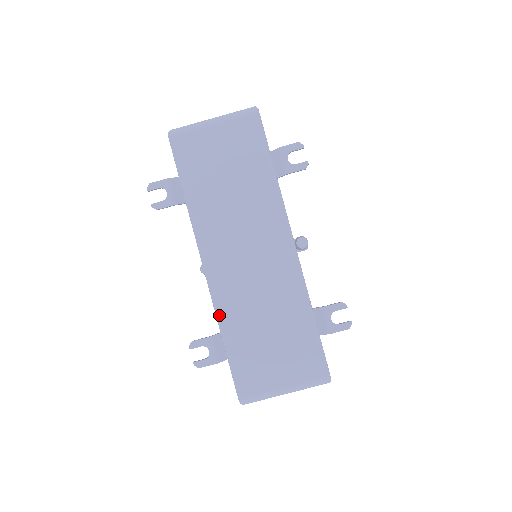
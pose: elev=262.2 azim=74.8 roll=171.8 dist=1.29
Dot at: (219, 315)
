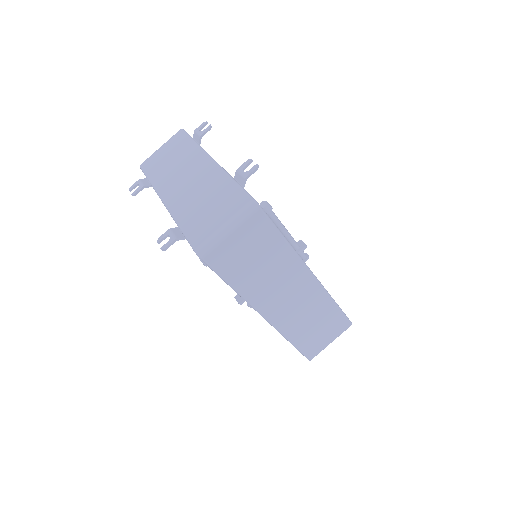
Dot at: (174, 216)
